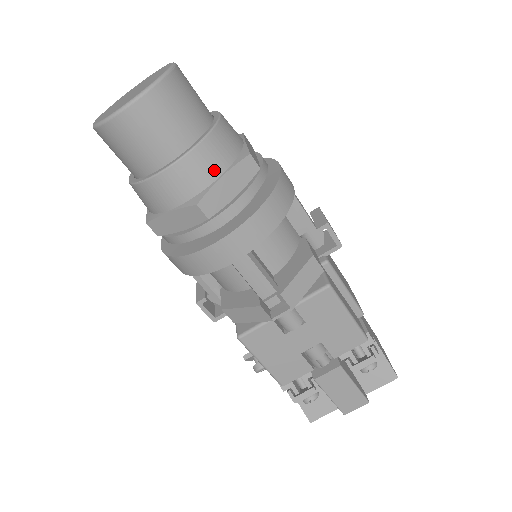
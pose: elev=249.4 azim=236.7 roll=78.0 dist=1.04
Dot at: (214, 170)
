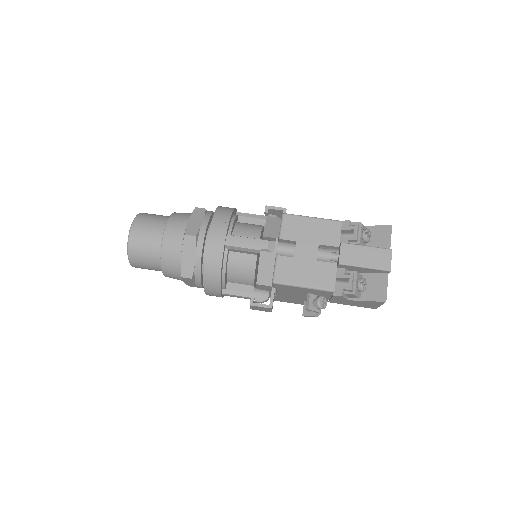
Dot at: (183, 222)
